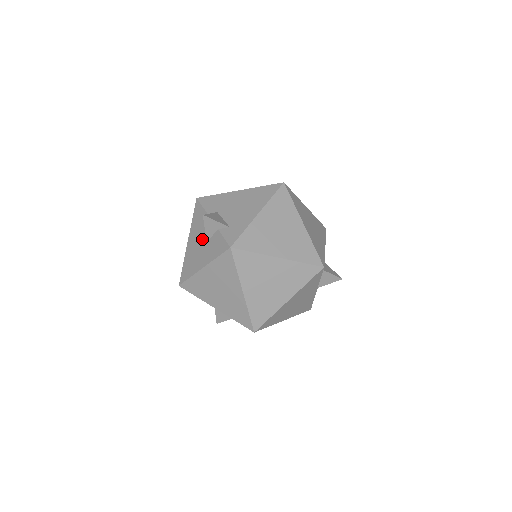
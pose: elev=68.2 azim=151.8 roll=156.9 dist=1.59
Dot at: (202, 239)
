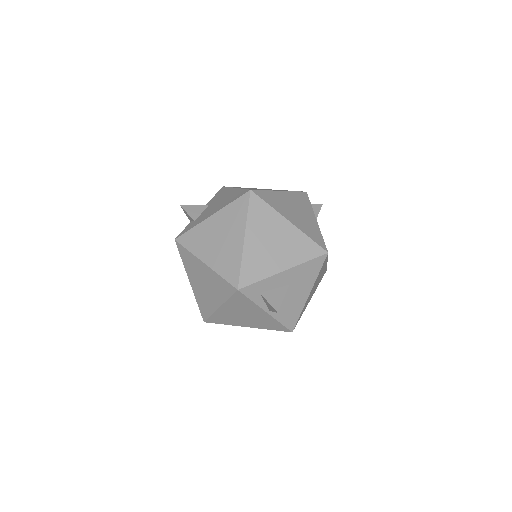
Dot at: occluded
